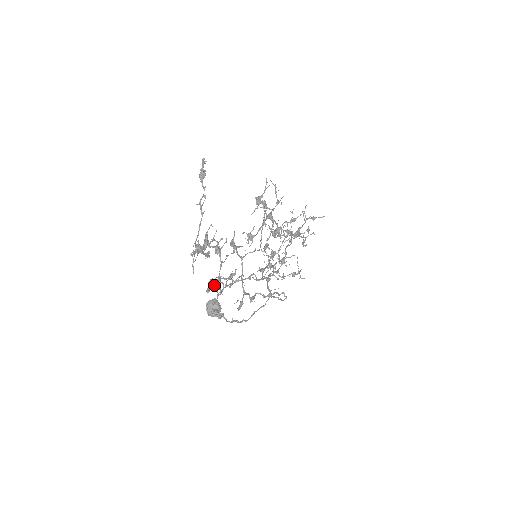
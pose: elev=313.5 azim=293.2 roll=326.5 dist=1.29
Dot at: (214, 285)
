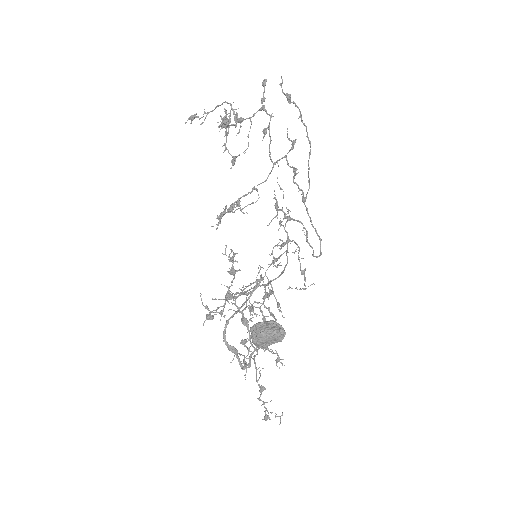
Dot at: (264, 91)
